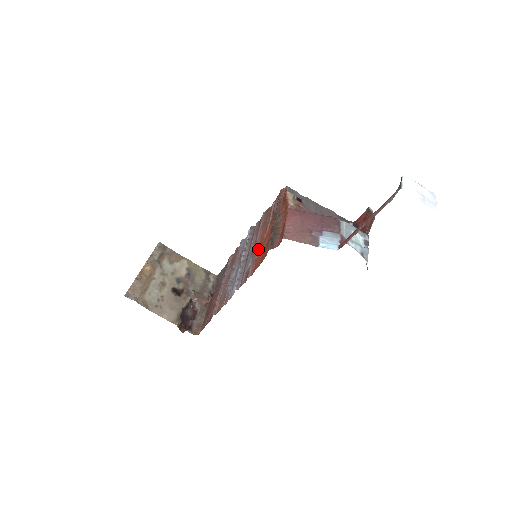
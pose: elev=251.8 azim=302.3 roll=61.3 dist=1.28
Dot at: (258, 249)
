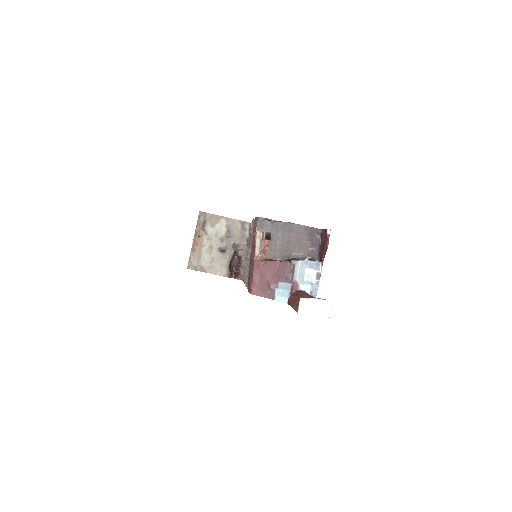
Dot at: occluded
